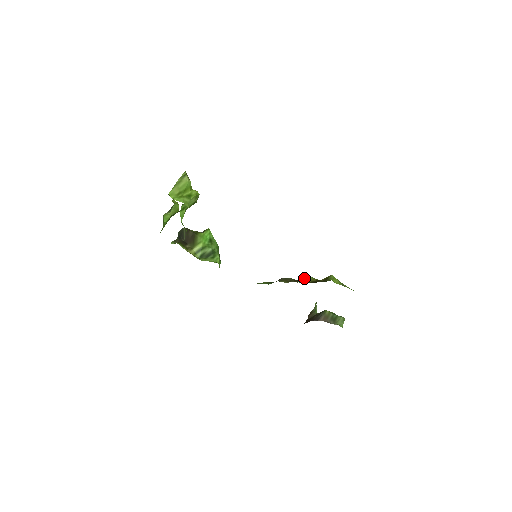
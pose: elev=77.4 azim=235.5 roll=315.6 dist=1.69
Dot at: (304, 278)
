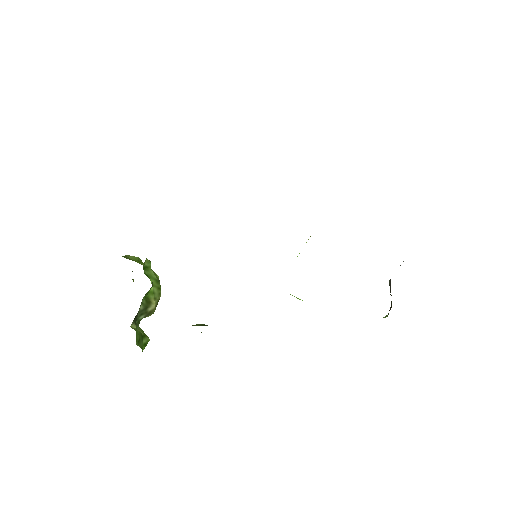
Dot at: occluded
